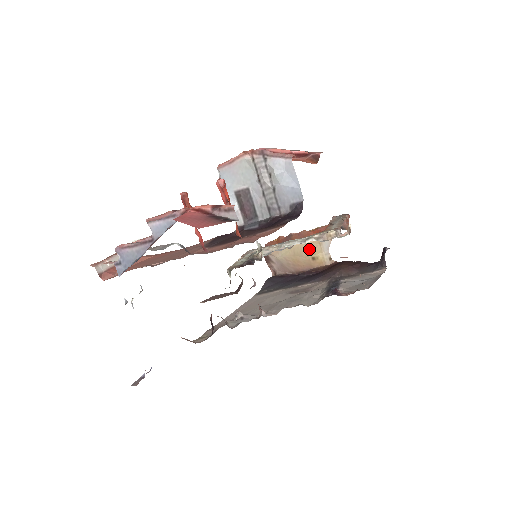
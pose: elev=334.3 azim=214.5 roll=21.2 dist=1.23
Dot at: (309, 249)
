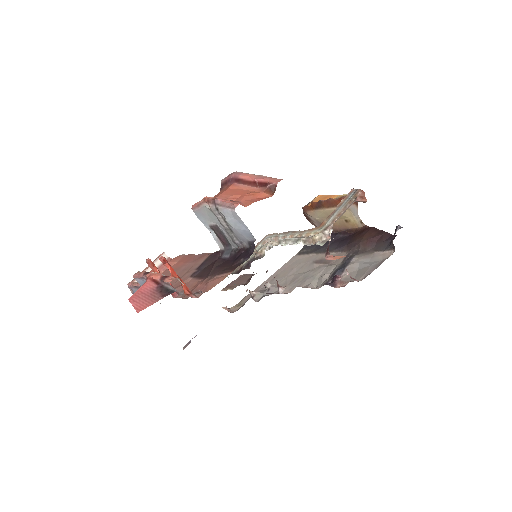
Dot at: occluded
